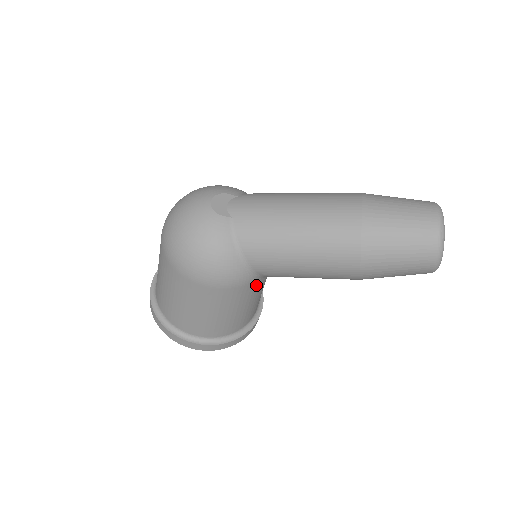
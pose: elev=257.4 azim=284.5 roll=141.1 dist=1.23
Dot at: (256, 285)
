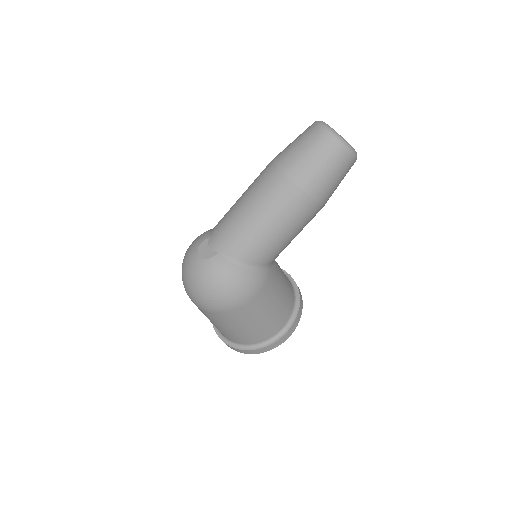
Dot at: (273, 272)
